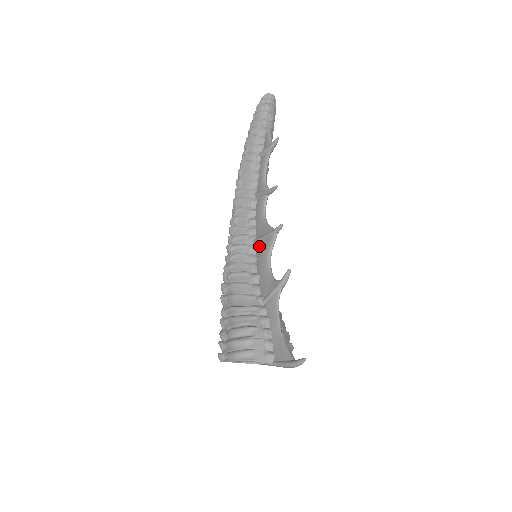
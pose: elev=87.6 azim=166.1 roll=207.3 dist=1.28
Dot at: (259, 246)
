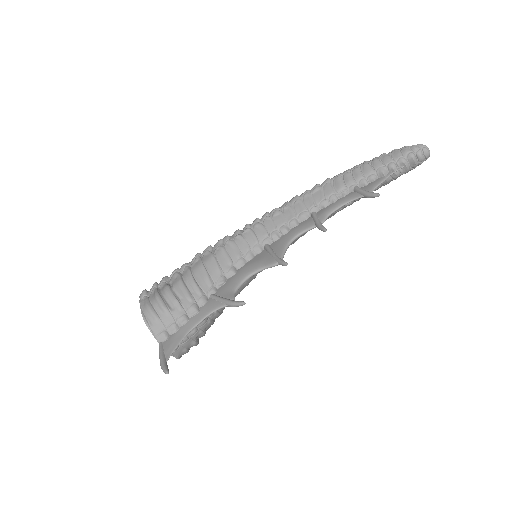
Dot at: (263, 254)
